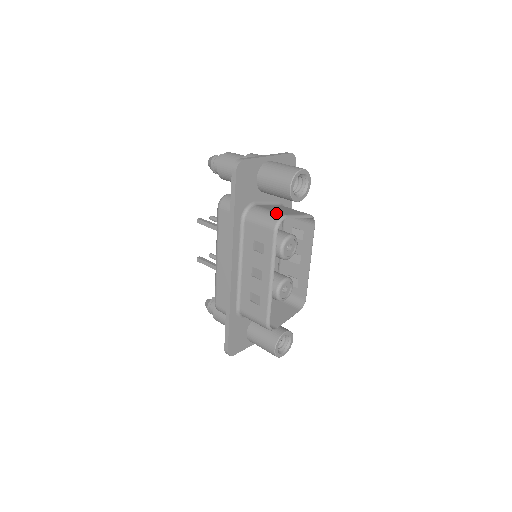
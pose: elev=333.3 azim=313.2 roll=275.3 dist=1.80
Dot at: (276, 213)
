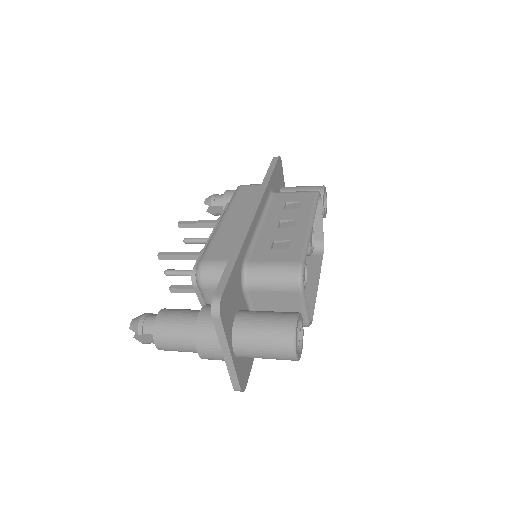
Dot at: occluded
